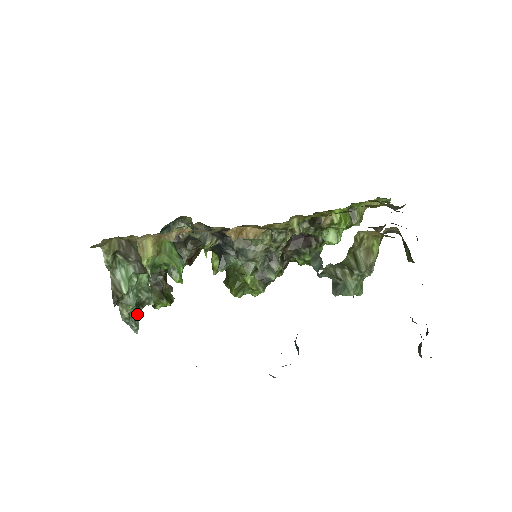
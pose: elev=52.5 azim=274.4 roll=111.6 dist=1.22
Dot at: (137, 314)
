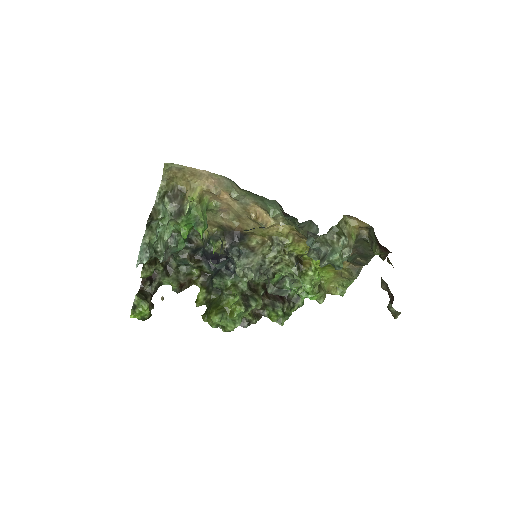
Dot at: (152, 251)
